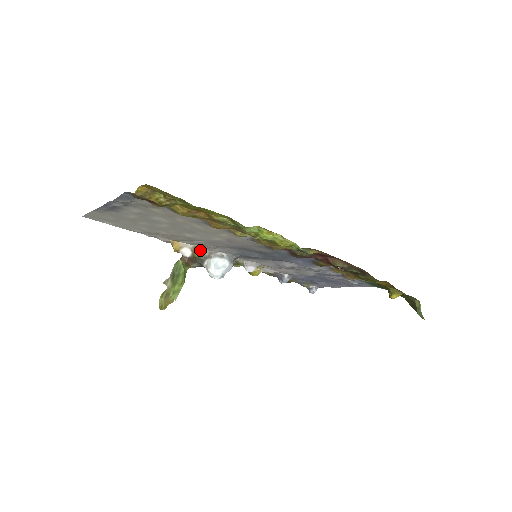
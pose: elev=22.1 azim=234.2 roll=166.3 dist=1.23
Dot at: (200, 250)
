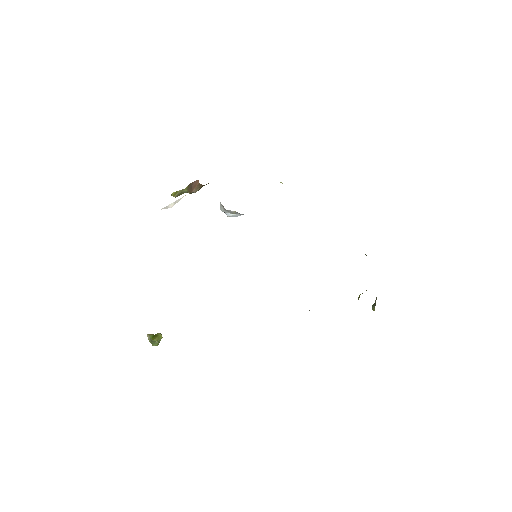
Dot at: occluded
